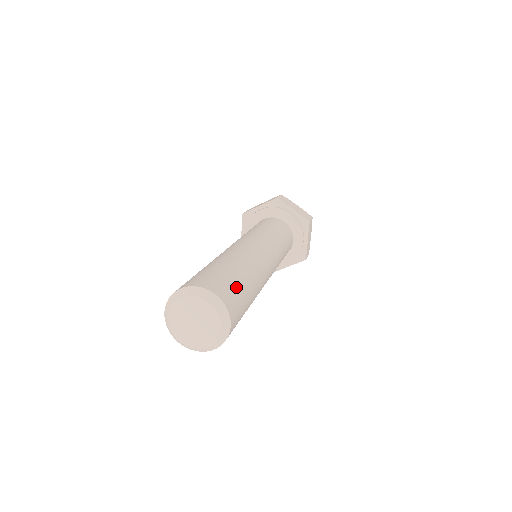
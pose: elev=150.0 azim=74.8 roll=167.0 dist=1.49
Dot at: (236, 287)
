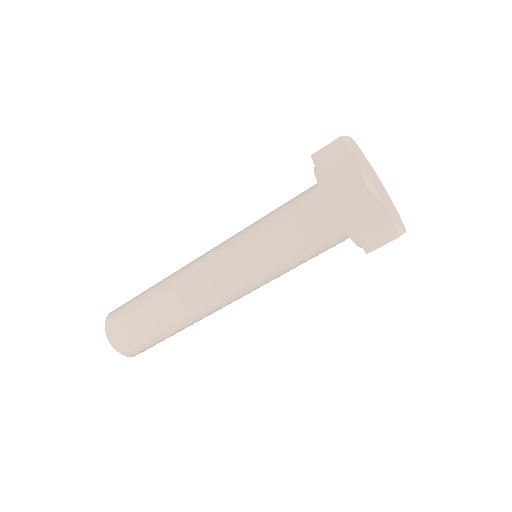
Dot at: (145, 343)
